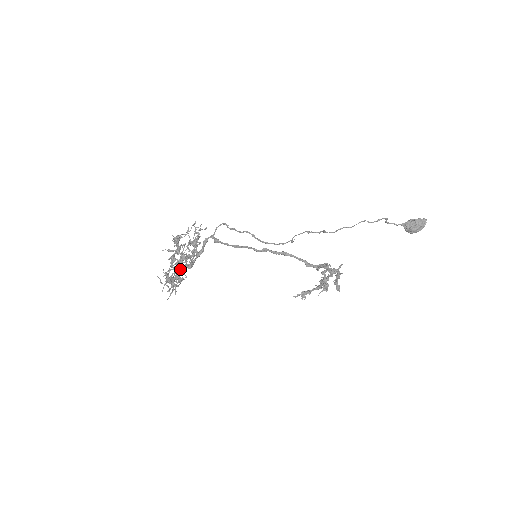
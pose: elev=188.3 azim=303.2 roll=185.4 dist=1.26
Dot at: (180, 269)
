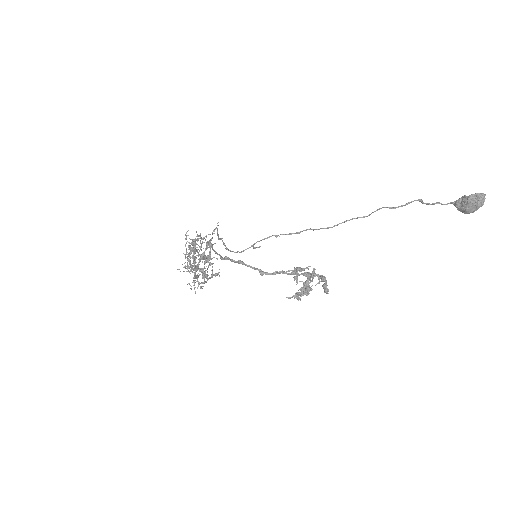
Dot at: occluded
